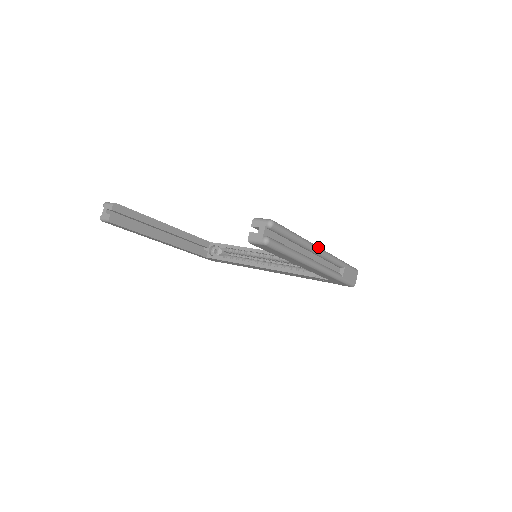
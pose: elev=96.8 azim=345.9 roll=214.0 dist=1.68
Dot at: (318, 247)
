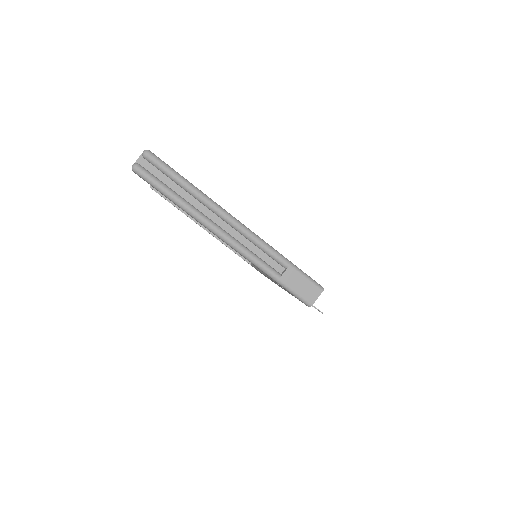
Dot at: (230, 215)
